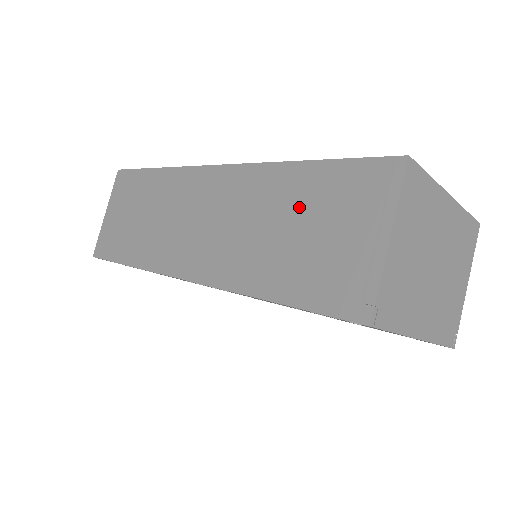
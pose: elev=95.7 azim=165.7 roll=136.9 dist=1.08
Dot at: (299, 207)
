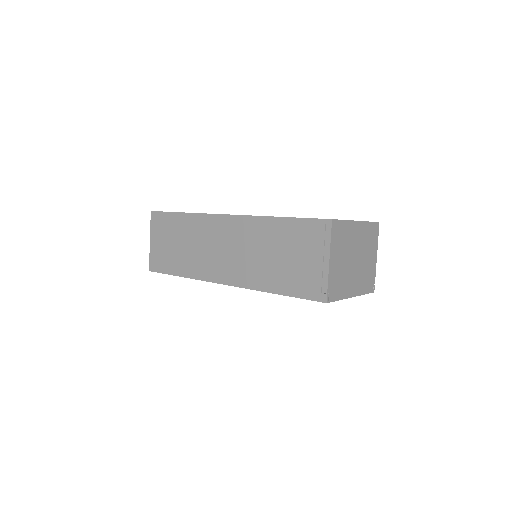
Dot at: (281, 243)
